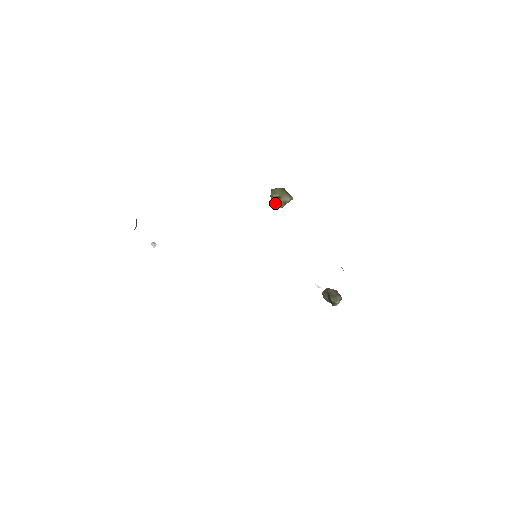
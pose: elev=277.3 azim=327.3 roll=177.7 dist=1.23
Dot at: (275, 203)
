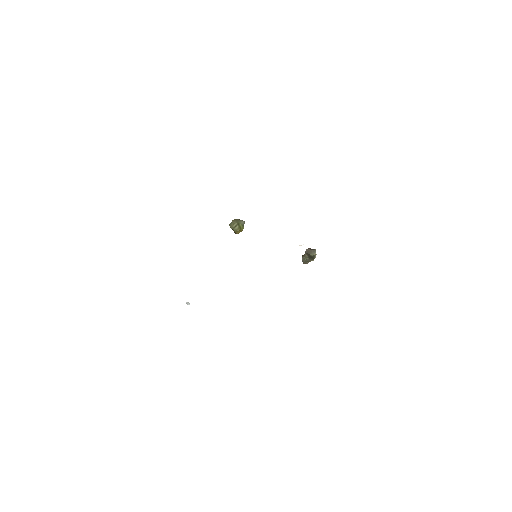
Dot at: (238, 229)
